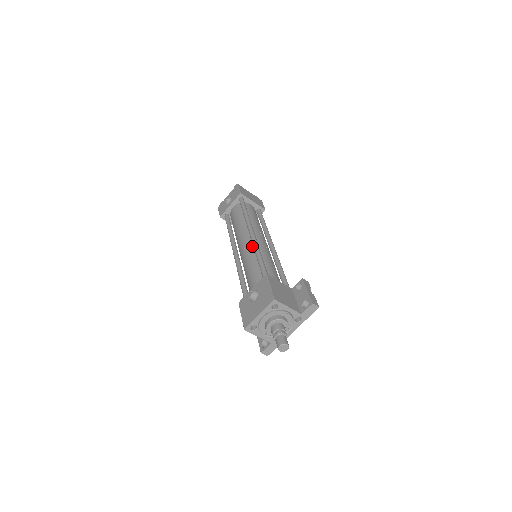
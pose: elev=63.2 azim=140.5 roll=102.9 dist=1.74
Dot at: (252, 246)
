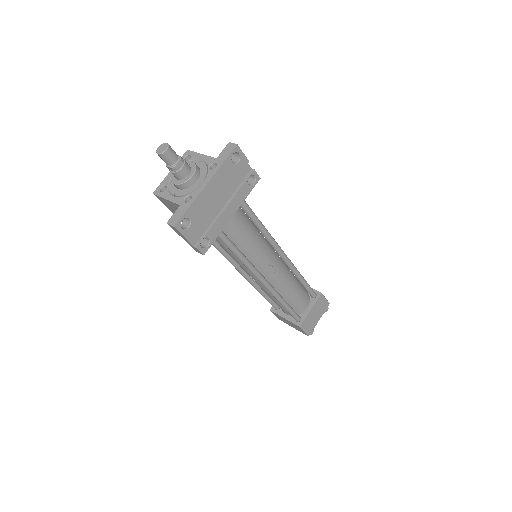
Dot at: occluded
